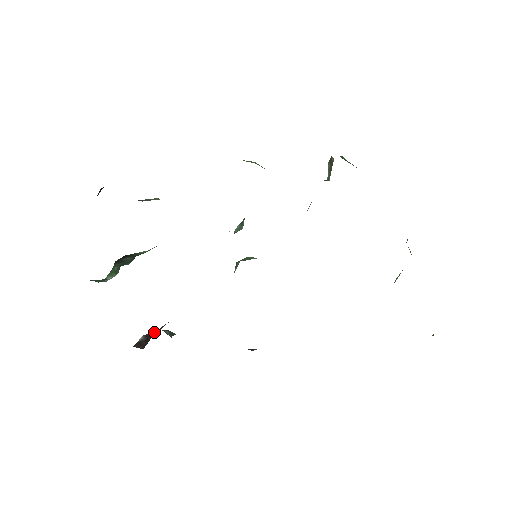
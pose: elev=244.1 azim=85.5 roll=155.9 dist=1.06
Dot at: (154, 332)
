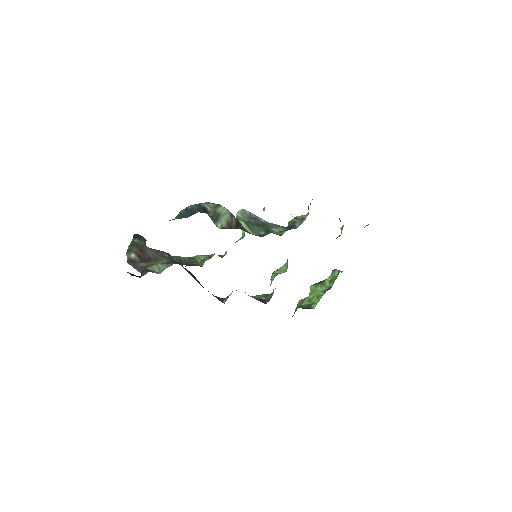
Dot at: (145, 254)
